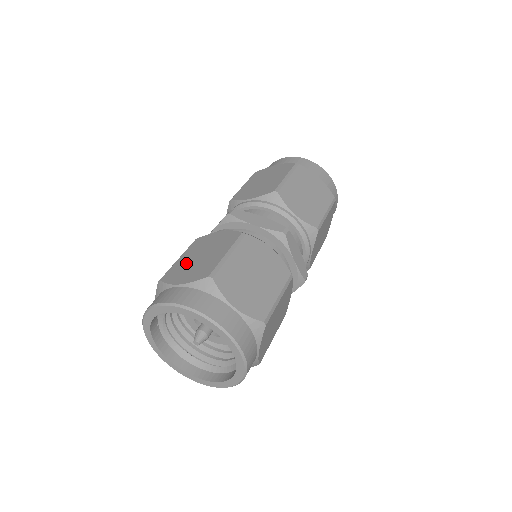
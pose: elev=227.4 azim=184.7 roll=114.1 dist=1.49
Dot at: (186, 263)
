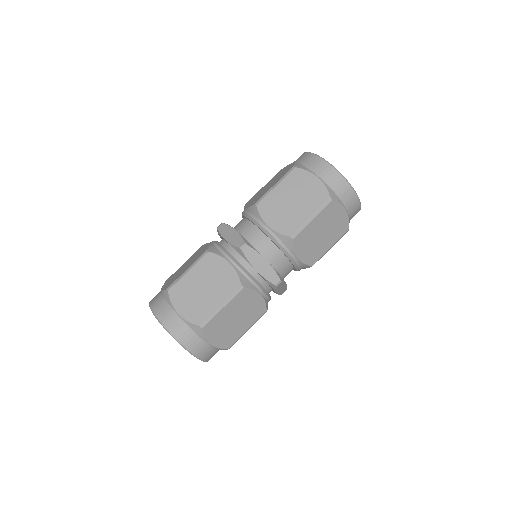
Dot at: (179, 270)
